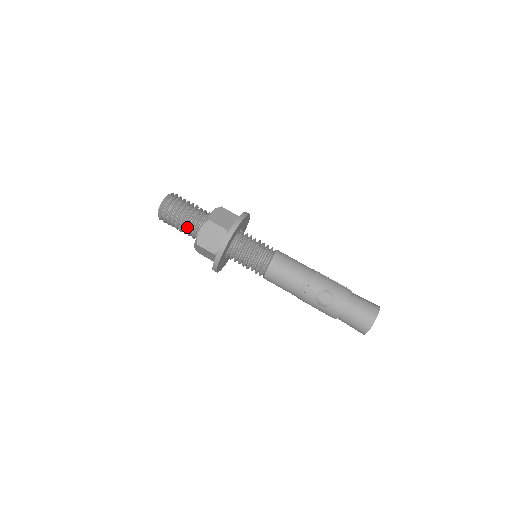
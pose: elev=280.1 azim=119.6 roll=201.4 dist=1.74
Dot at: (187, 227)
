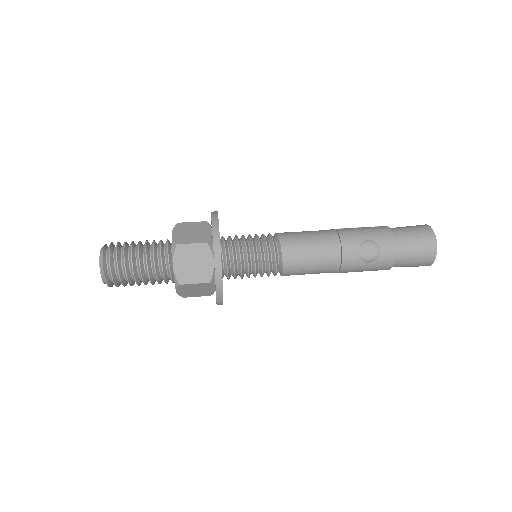
Dot at: (152, 273)
